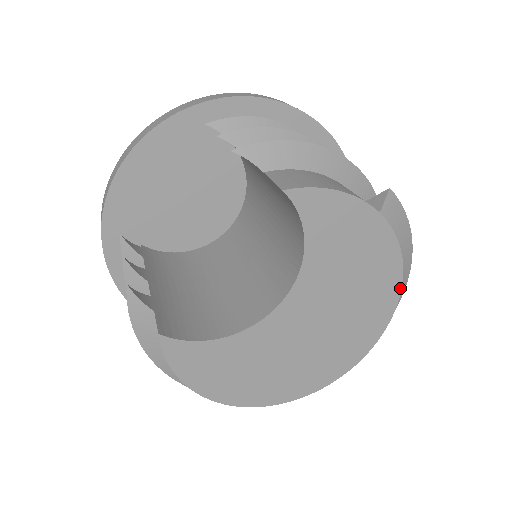
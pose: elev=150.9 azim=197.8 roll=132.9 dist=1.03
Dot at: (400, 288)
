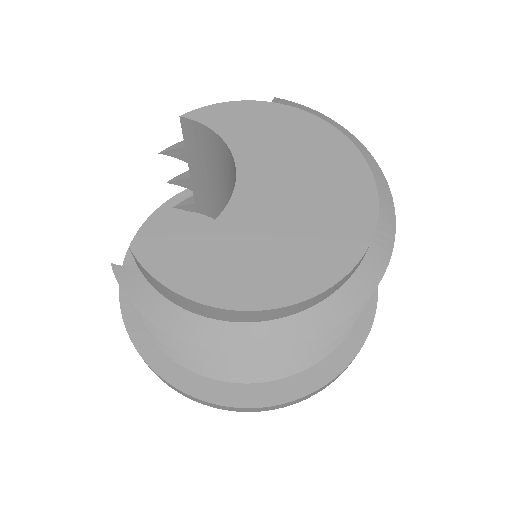
Dot at: (349, 141)
